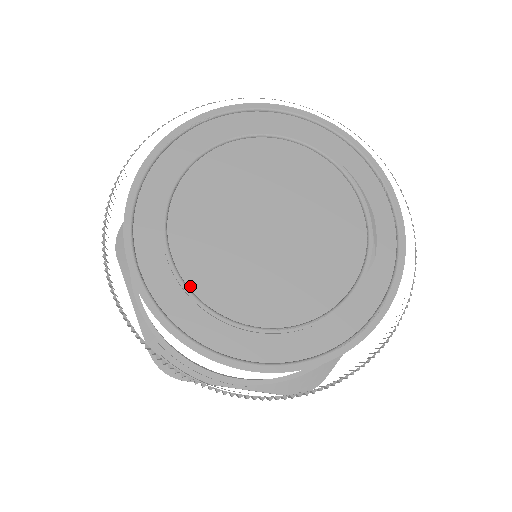
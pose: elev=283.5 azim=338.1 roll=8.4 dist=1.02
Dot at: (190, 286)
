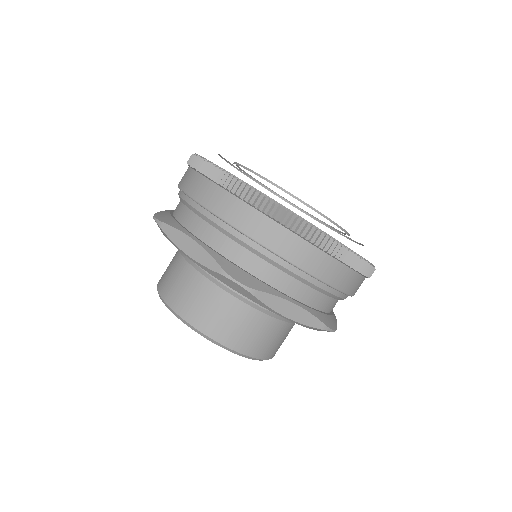
Dot at: occluded
